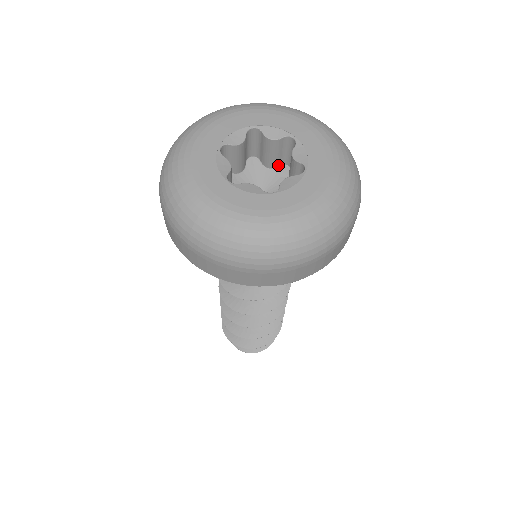
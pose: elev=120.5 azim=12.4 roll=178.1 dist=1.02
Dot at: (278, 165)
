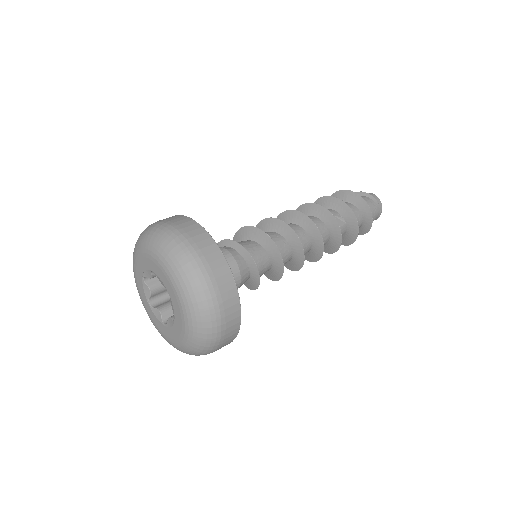
Dot at: occluded
